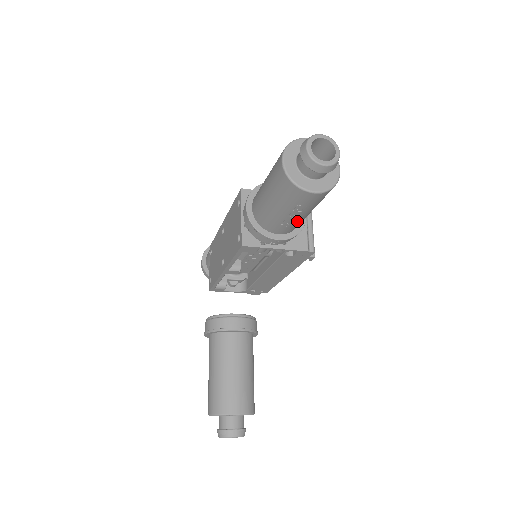
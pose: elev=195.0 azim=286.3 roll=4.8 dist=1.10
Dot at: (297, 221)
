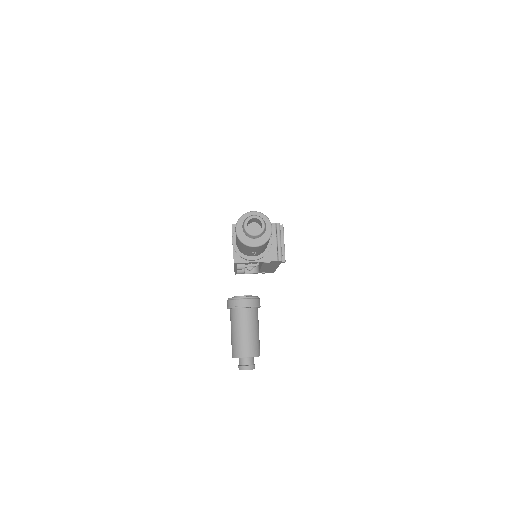
Dot at: (259, 252)
